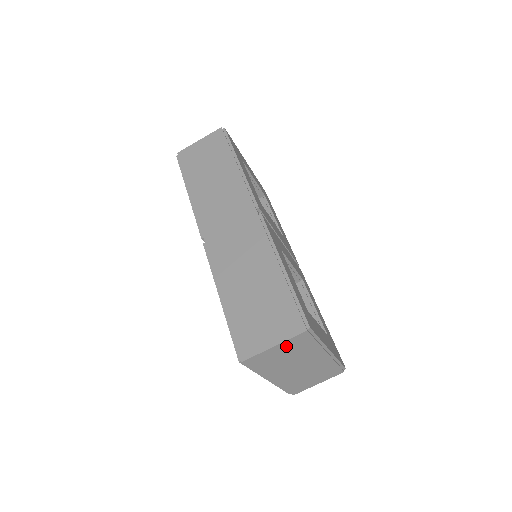
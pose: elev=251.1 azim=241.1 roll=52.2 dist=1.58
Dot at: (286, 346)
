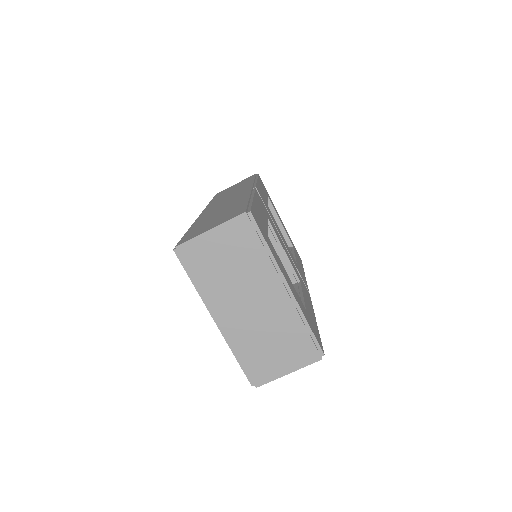
Dot at: (225, 237)
